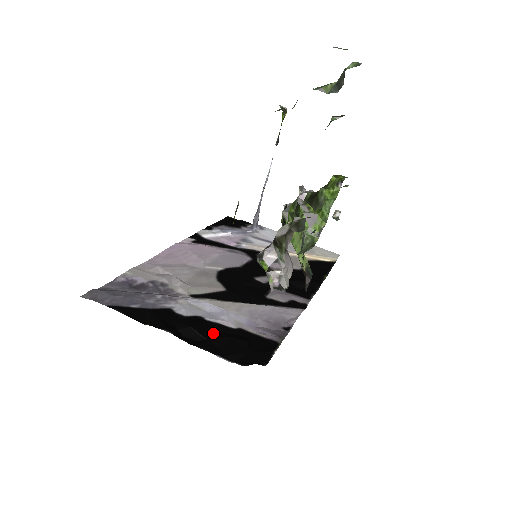
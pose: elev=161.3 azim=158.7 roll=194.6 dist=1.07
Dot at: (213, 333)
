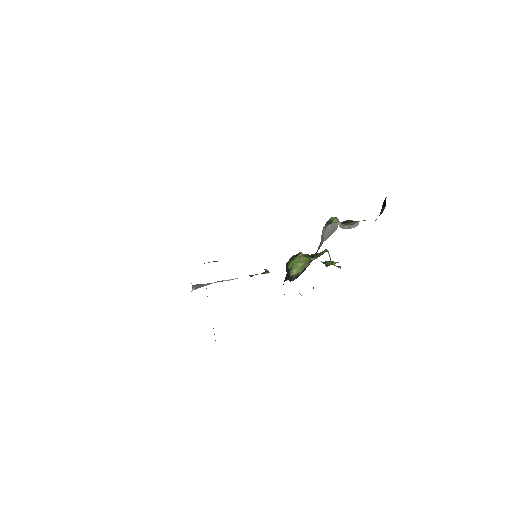
Dot at: occluded
